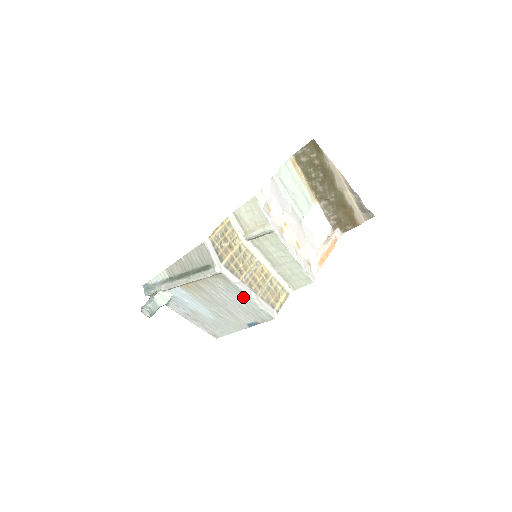
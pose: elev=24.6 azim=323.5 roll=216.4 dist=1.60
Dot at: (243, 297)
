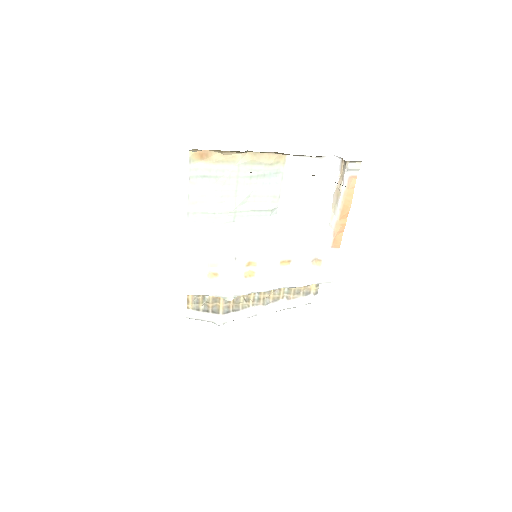
Dot at: occluded
